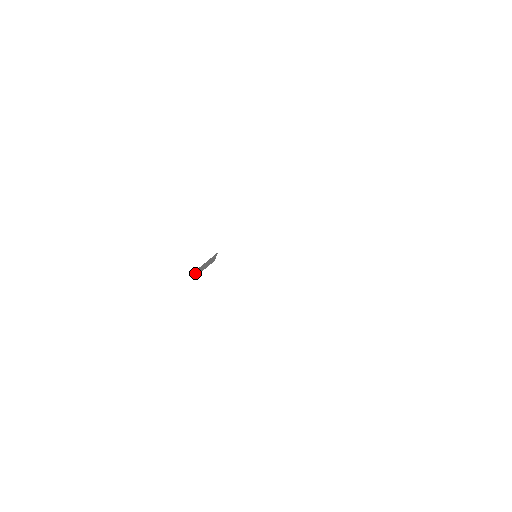
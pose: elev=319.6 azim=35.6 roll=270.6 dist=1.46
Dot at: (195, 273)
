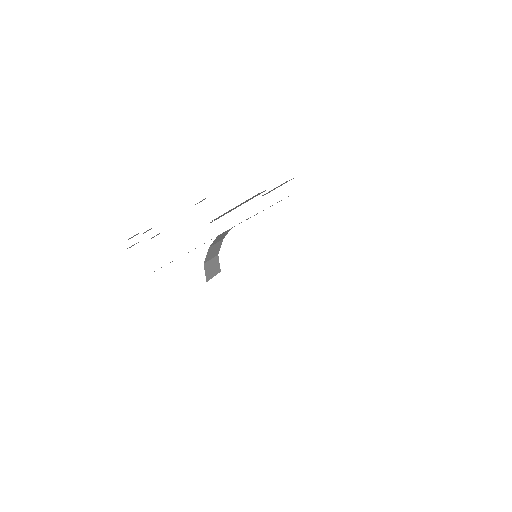
Dot at: (205, 271)
